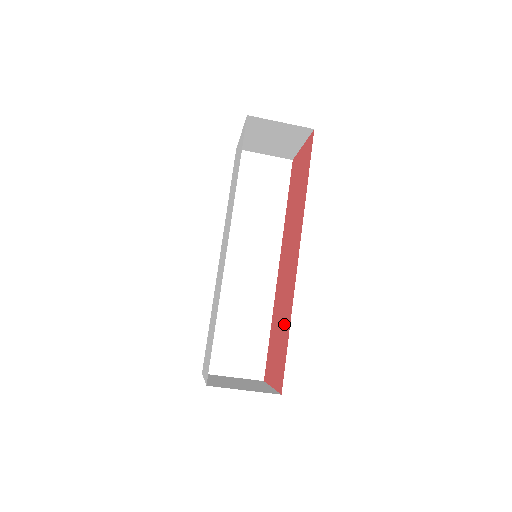
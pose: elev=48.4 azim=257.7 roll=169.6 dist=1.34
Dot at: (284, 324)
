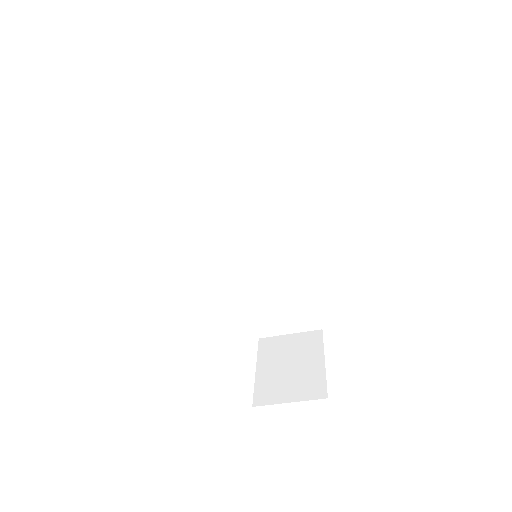
Dot at: occluded
